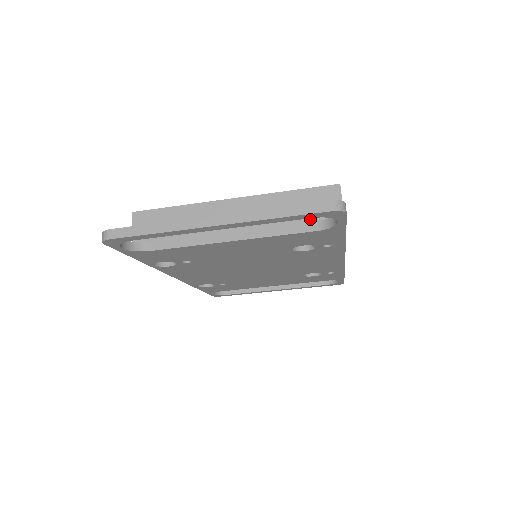
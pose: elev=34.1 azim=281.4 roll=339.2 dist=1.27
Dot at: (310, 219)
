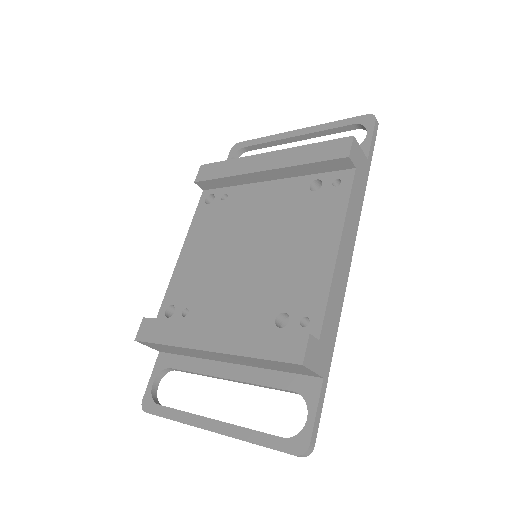
Dot at: (288, 371)
